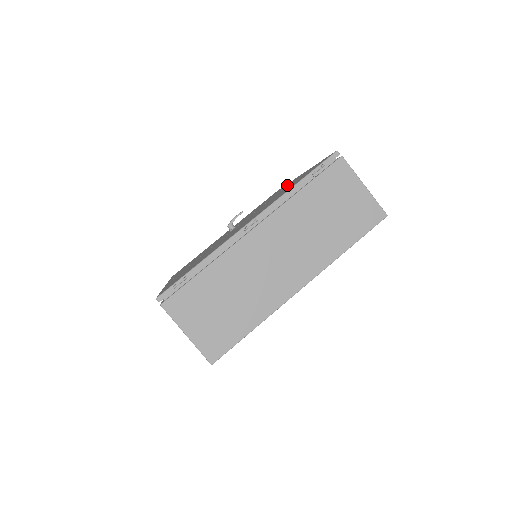
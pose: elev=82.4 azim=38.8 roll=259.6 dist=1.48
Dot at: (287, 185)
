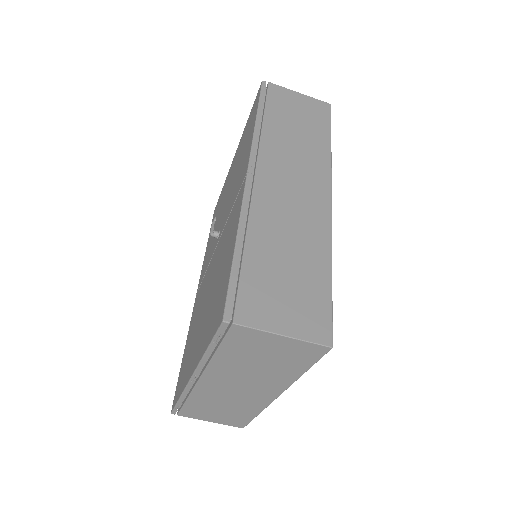
Dot at: (240, 186)
